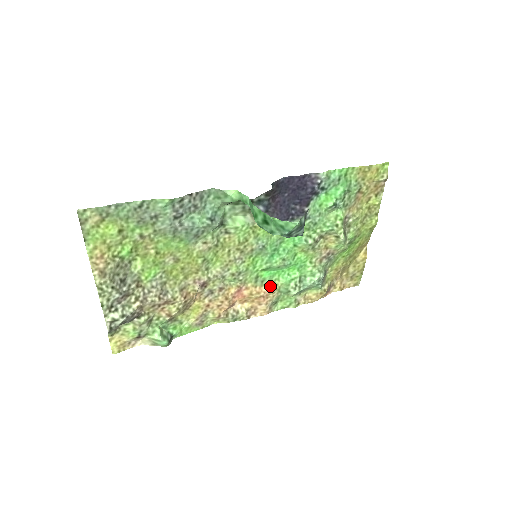
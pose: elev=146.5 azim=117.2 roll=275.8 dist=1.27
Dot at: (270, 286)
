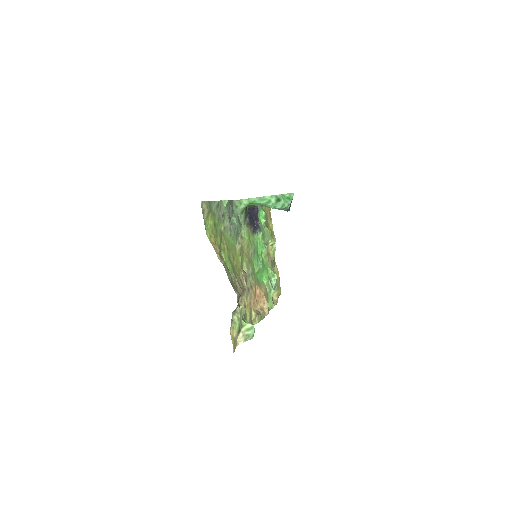
Dot at: (263, 287)
